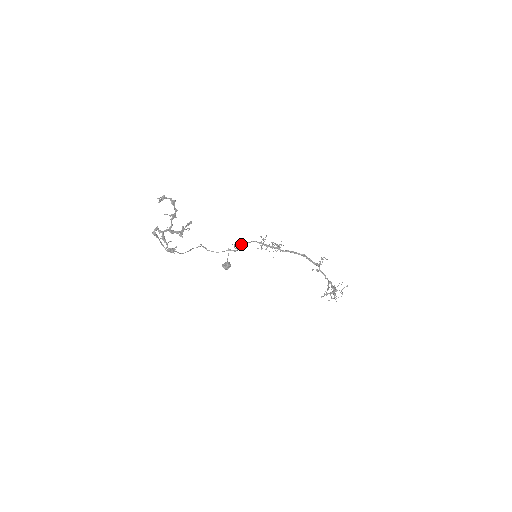
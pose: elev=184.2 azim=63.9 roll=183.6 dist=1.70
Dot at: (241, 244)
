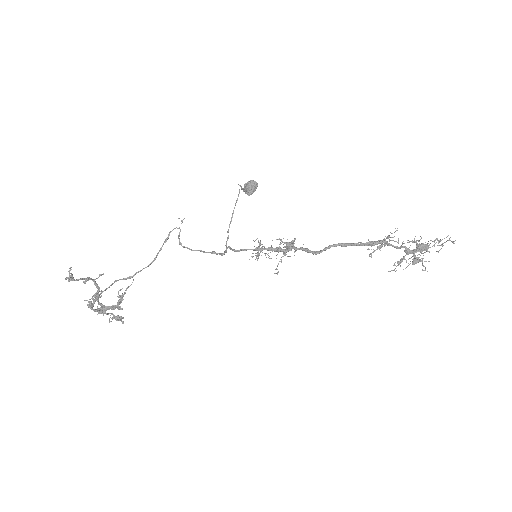
Dot at: (227, 247)
